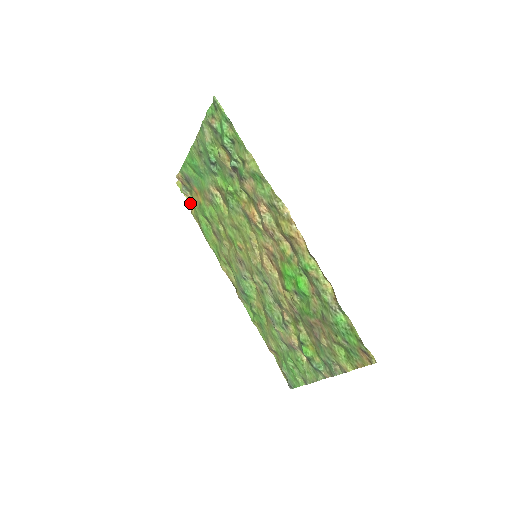
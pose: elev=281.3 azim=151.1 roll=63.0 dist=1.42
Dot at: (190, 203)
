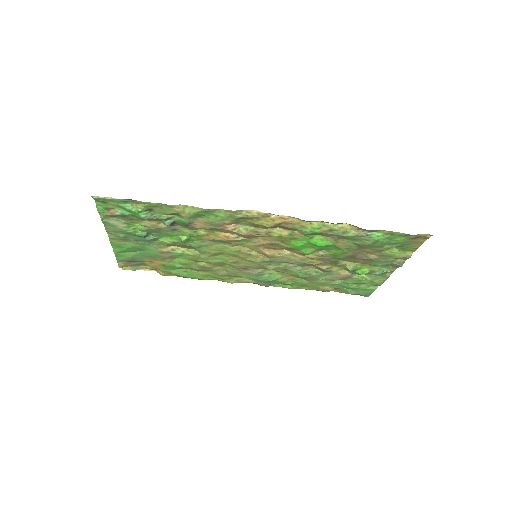
Dot at: (150, 270)
